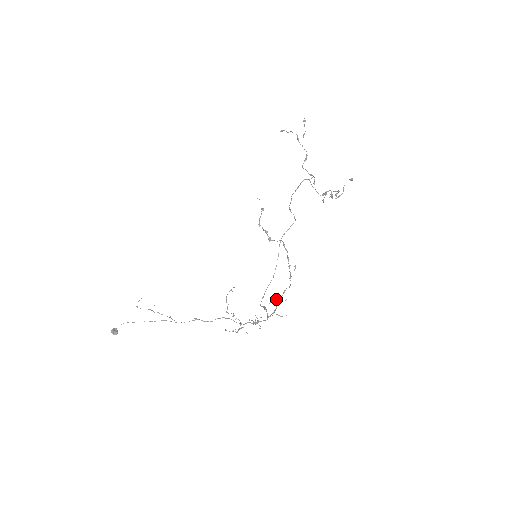
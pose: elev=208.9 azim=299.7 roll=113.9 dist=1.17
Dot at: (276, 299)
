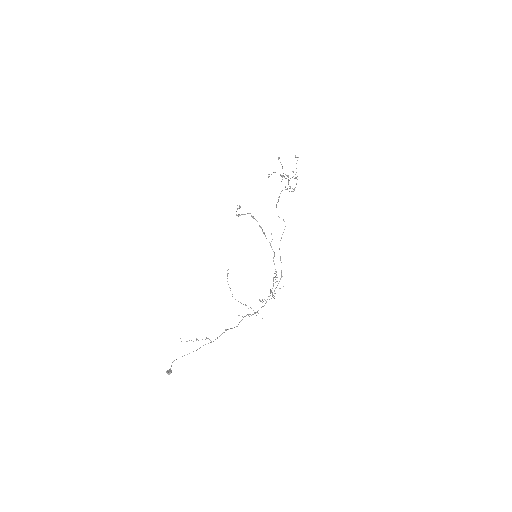
Dot at: occluded
